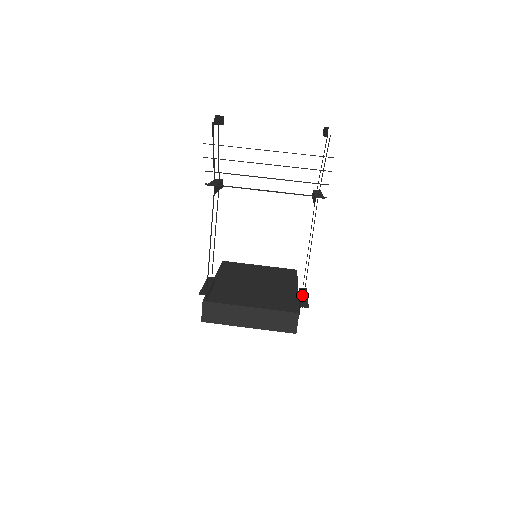
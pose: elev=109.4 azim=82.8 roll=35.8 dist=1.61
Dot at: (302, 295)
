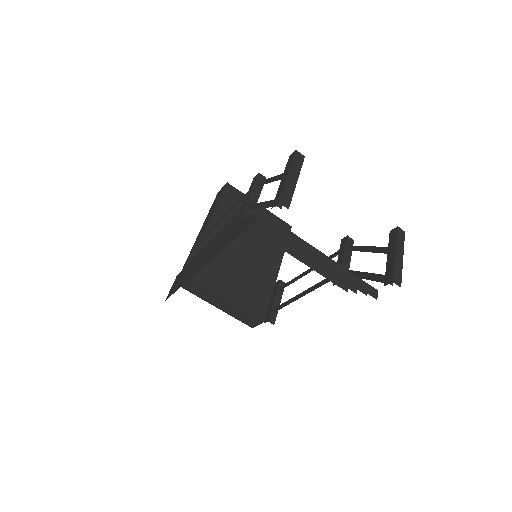
Dot at: (277, 297)
